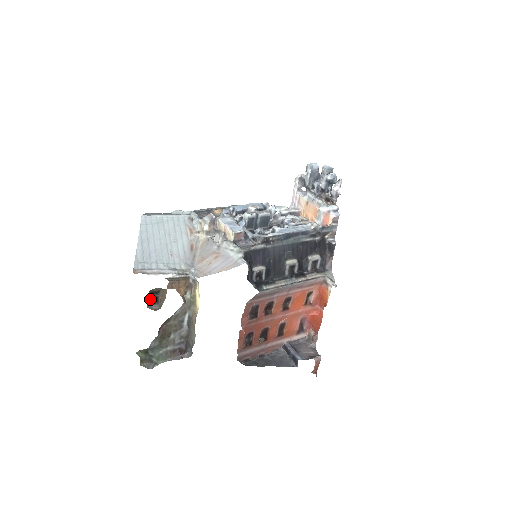
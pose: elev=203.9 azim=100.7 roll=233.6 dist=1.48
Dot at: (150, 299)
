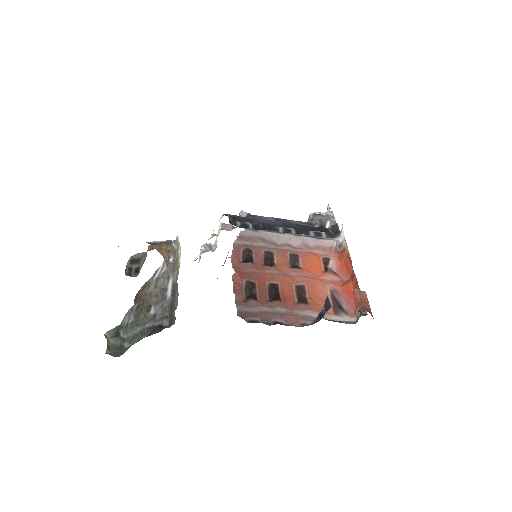
Dot at: (130, 270)
